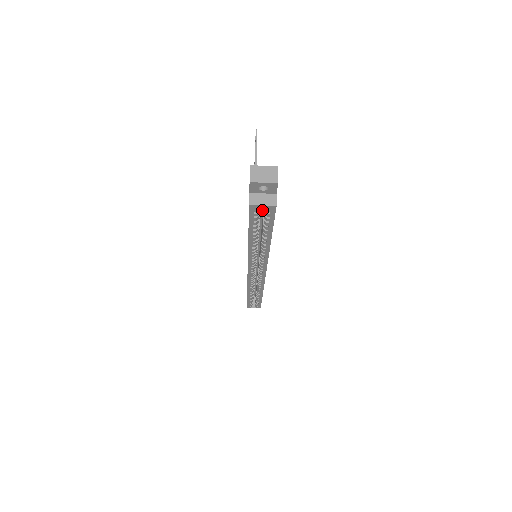
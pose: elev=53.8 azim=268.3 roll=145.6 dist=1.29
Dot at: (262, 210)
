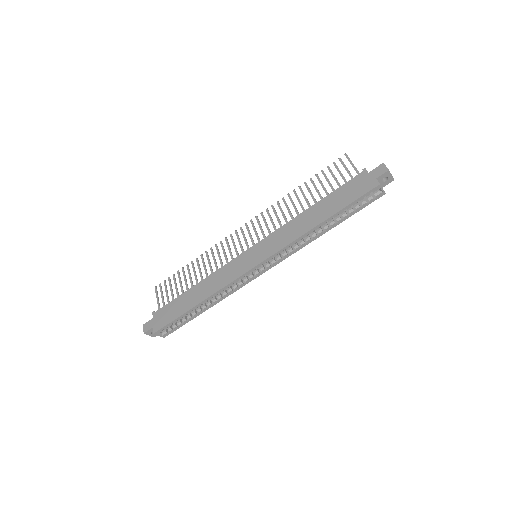
Dot at: occluded
